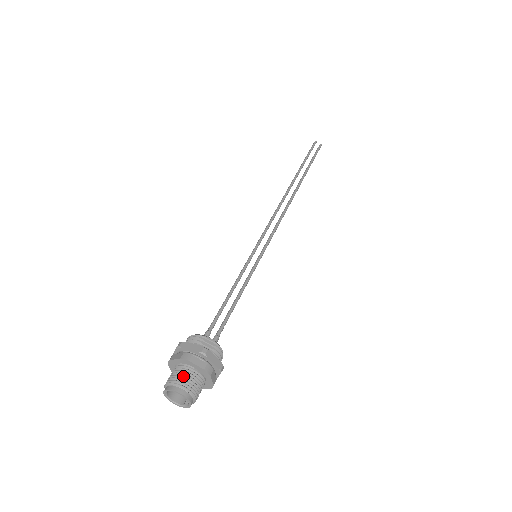
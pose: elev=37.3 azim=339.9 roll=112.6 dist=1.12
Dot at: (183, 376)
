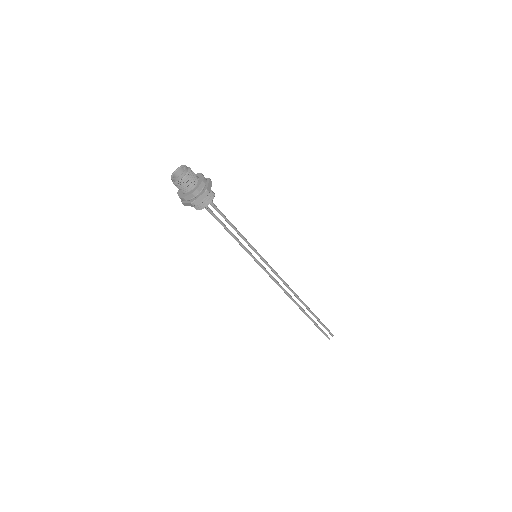
Dot at: occluded
